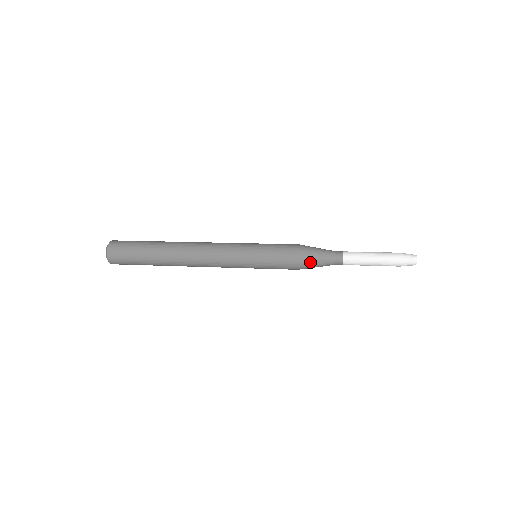
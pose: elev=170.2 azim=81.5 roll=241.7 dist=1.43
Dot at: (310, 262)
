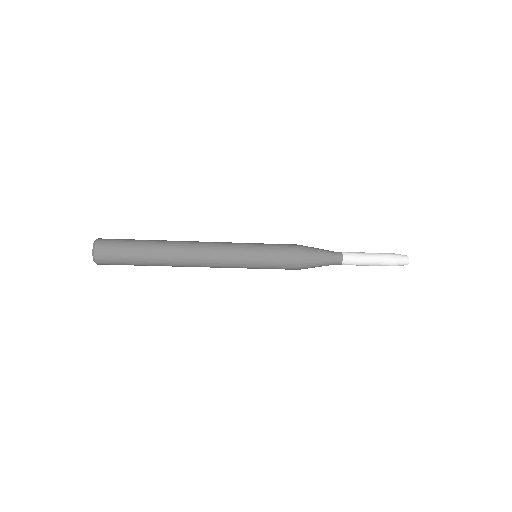
Dot at: (312, 256)
